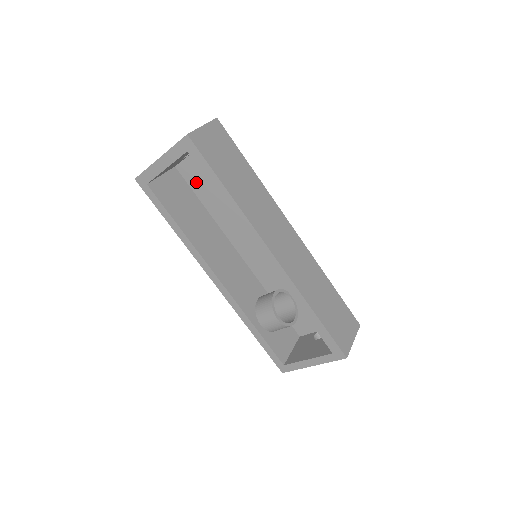
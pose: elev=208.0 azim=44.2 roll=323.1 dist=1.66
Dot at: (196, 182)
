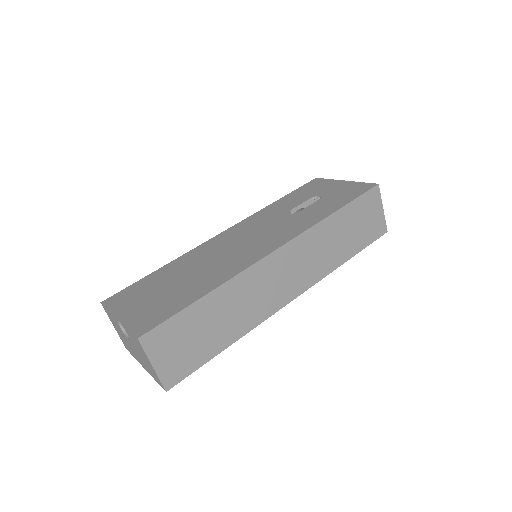
Dot at: occluded
